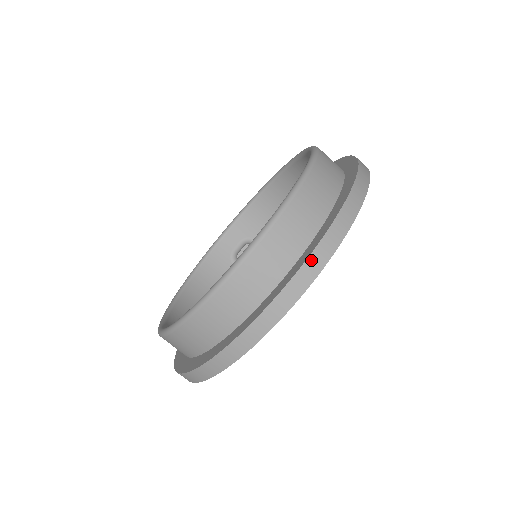
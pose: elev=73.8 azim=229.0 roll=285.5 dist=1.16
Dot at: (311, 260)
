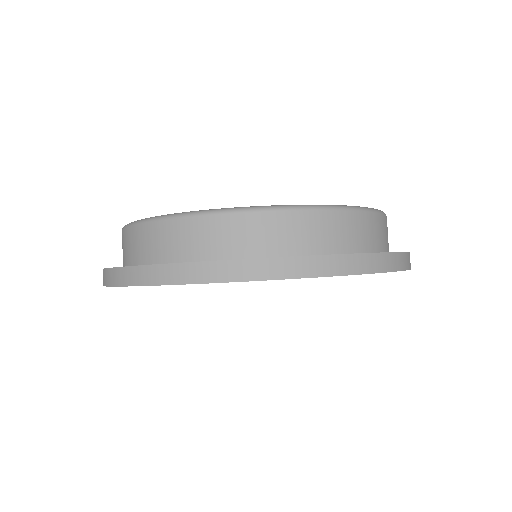
Dot at: (241, 264)
